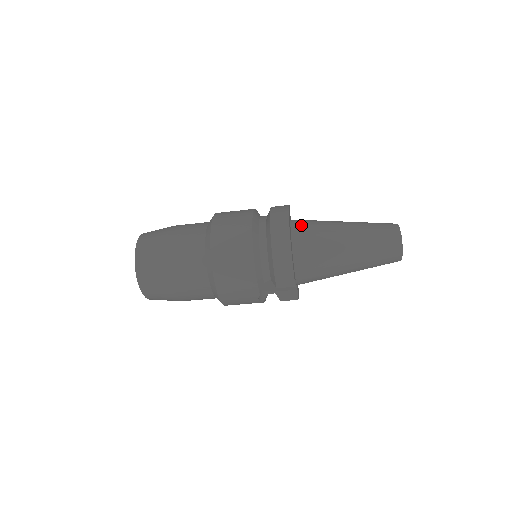
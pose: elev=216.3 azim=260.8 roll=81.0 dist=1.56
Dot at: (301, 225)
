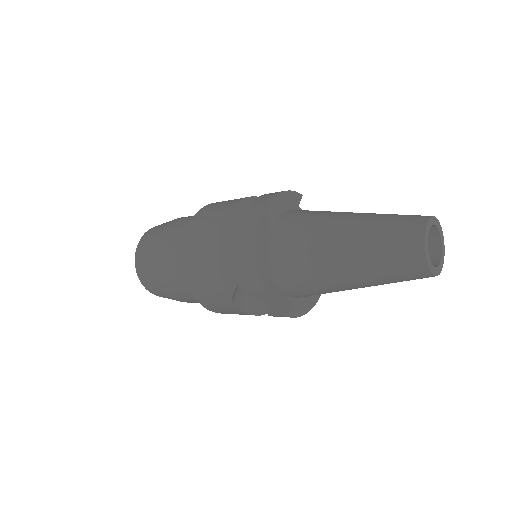
Dot at: (294, 214)
